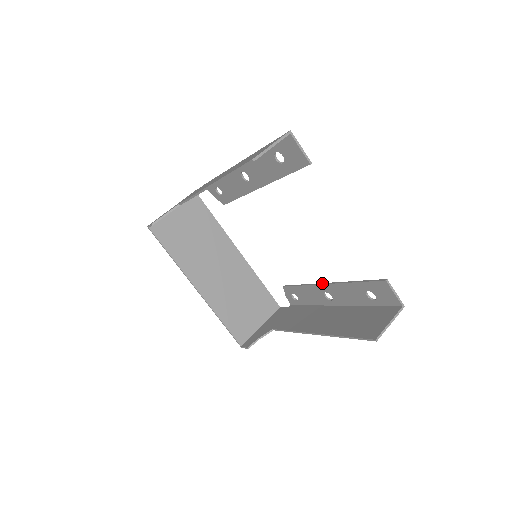
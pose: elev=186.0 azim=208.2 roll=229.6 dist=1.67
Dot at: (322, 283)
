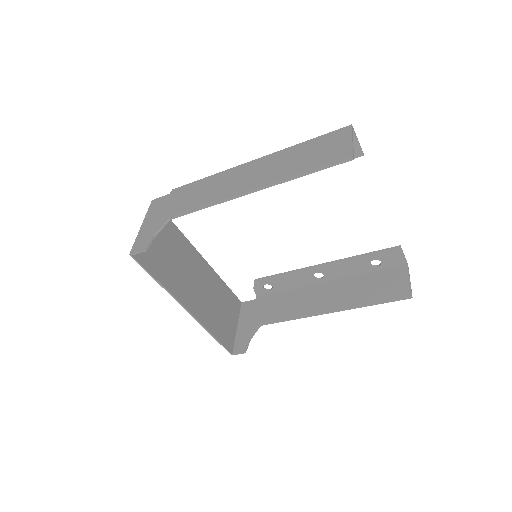
Dot at: (315, 265)
